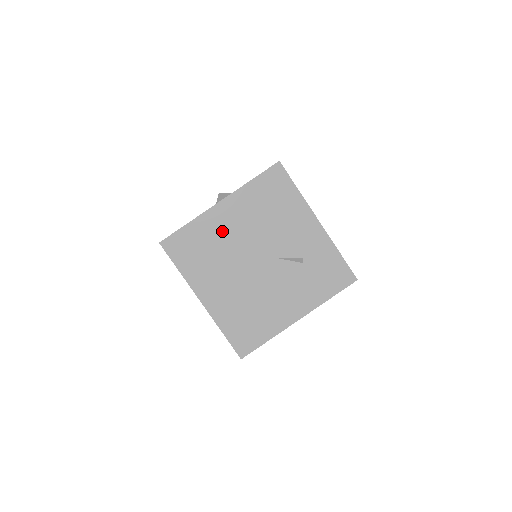
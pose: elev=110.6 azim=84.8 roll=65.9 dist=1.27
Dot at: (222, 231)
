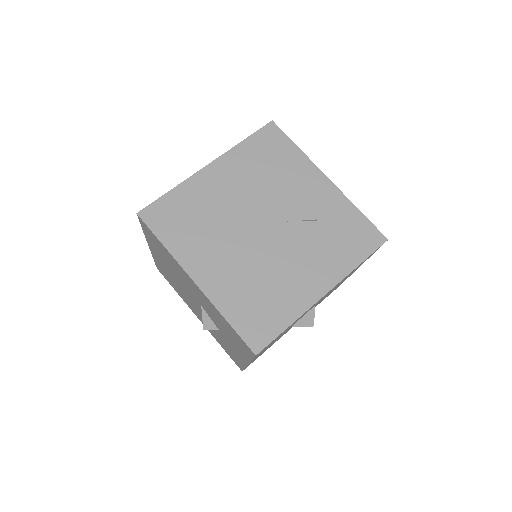
Dot at: (214, 195)
